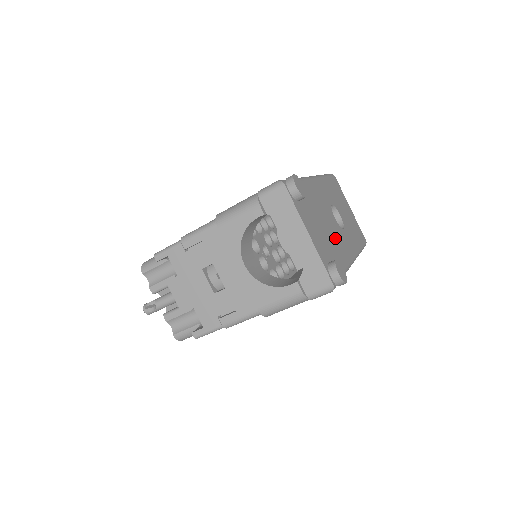
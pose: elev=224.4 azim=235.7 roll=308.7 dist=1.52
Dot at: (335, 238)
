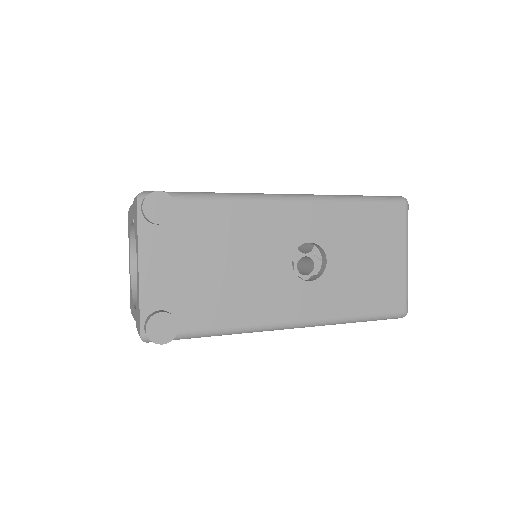
Dot at: (246, 287)
